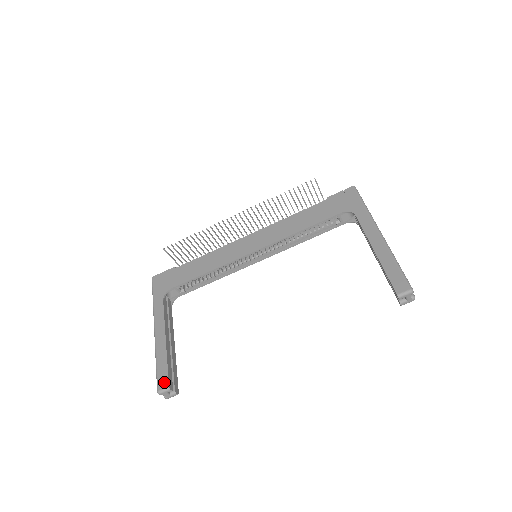
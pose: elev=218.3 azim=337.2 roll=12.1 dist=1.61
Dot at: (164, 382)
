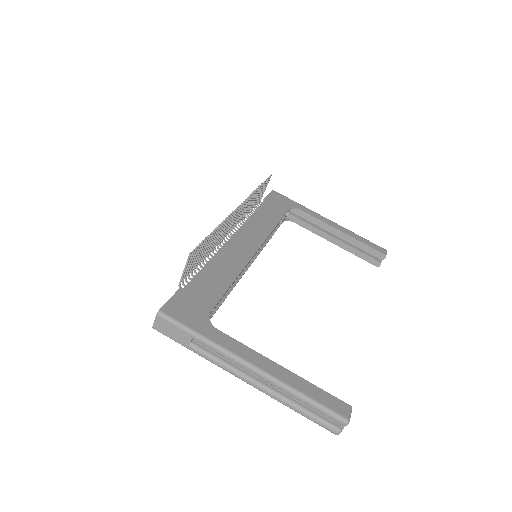
Dot at: (341, 406)
